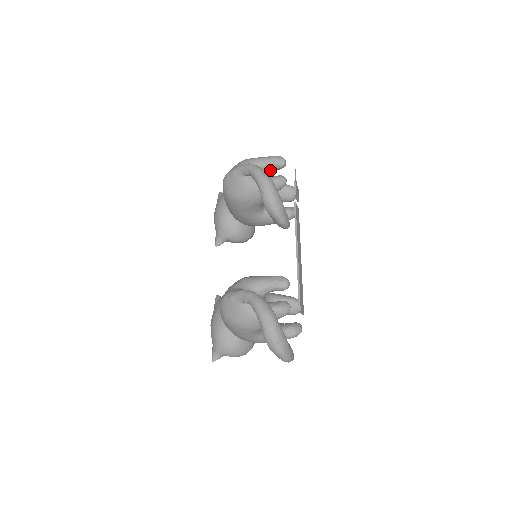
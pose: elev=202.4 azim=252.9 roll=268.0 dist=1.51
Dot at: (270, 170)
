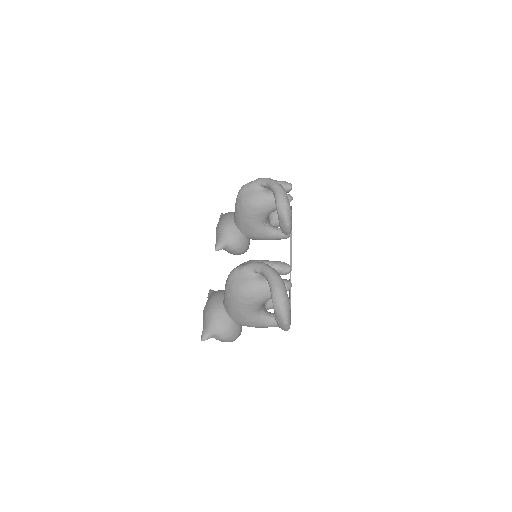
Dot at: occluded
